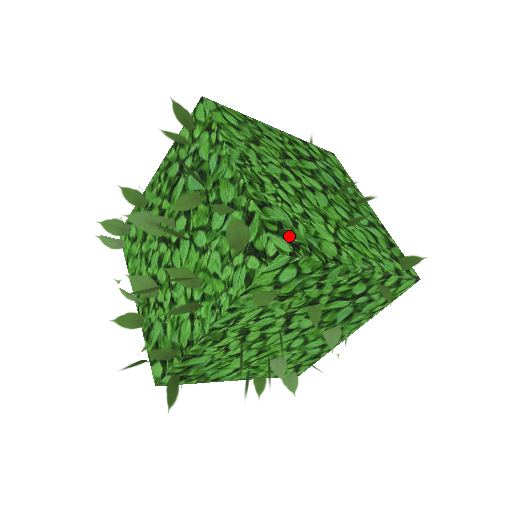
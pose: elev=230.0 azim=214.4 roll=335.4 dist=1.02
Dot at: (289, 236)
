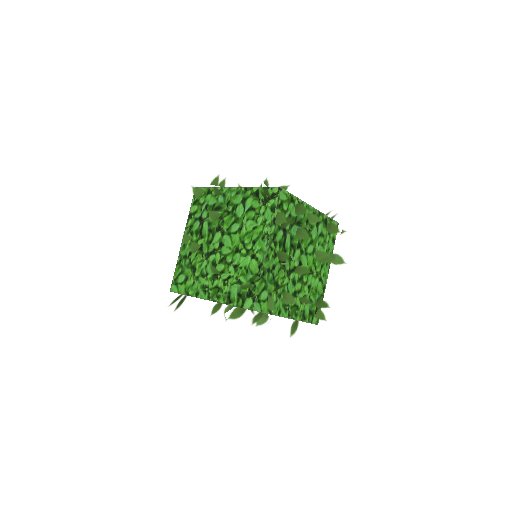
Dot at: (314, 312)
